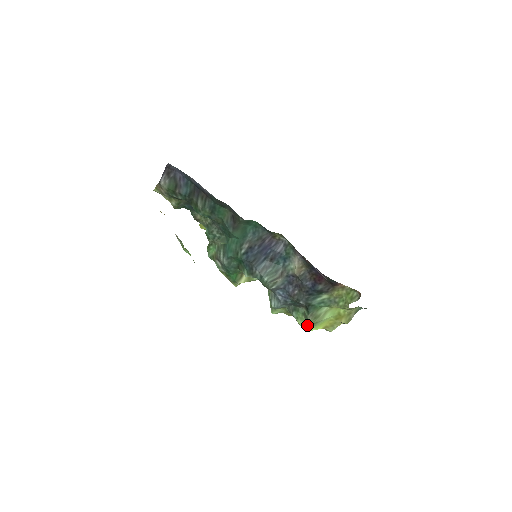
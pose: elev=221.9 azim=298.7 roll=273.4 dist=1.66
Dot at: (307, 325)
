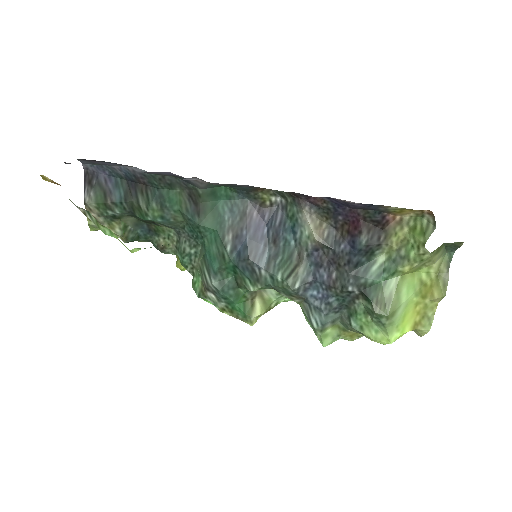
Dot at: (382, 331)
